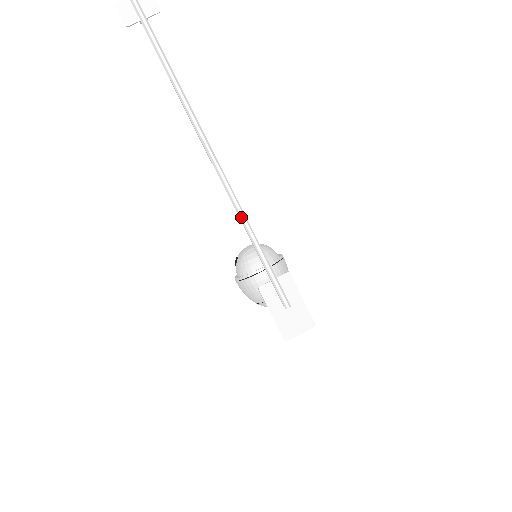
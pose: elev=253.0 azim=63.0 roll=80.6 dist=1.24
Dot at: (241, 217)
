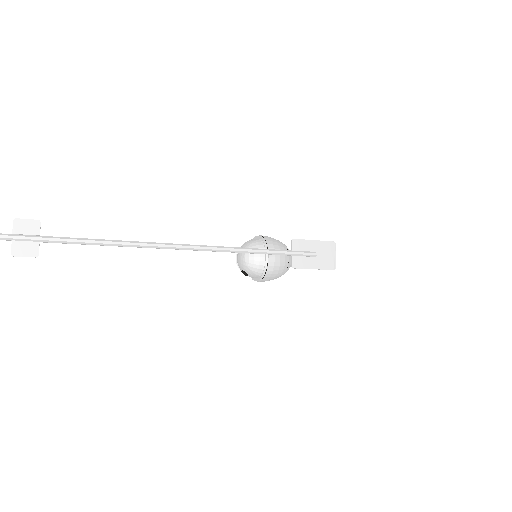
Dot at: (239, 251)
